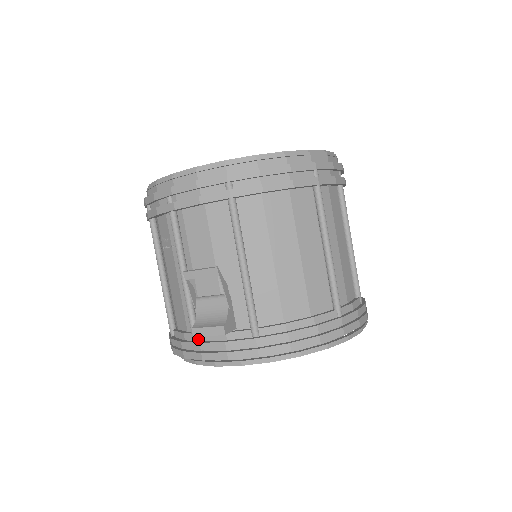
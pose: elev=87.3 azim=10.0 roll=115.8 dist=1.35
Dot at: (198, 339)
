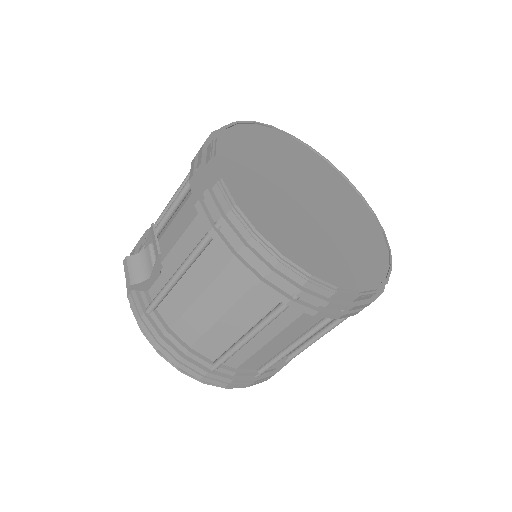
Dot at: occluded
